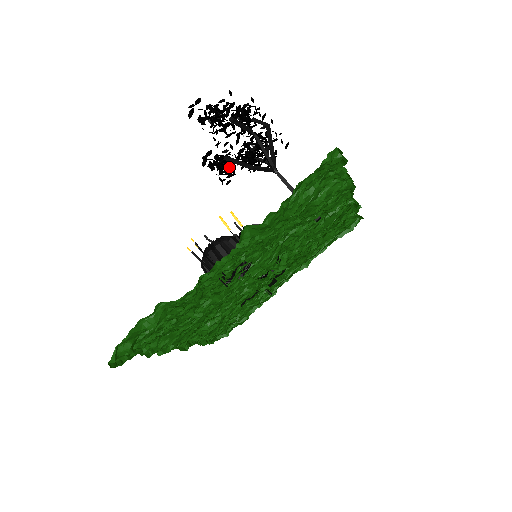
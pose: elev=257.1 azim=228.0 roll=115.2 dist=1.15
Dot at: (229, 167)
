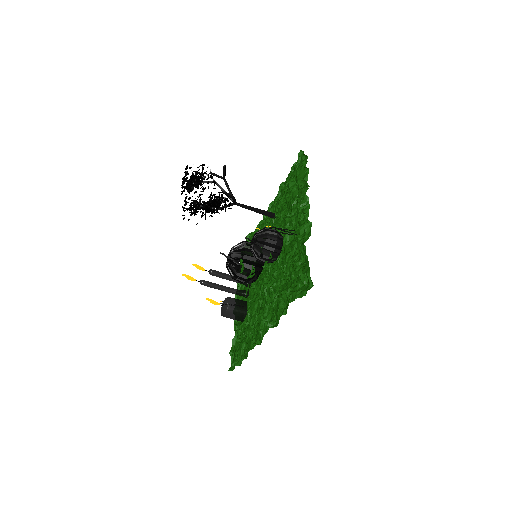
Dot at: occluded
